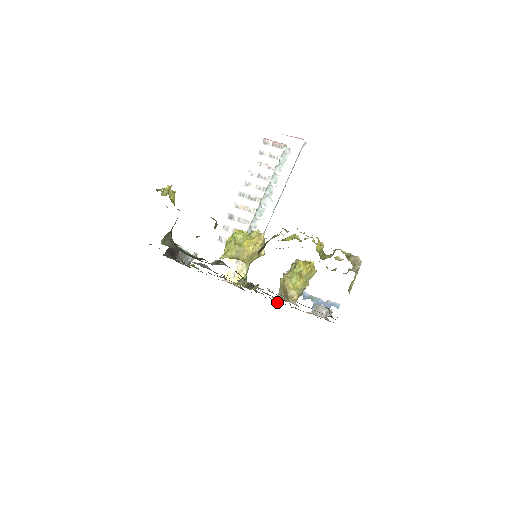
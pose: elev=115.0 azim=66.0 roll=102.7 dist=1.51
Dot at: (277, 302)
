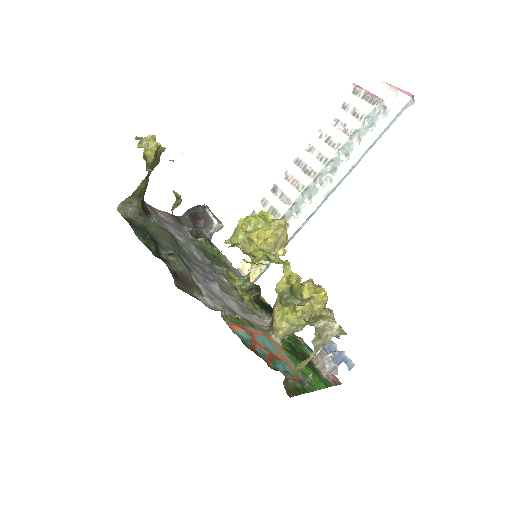
Dot at: occluded
